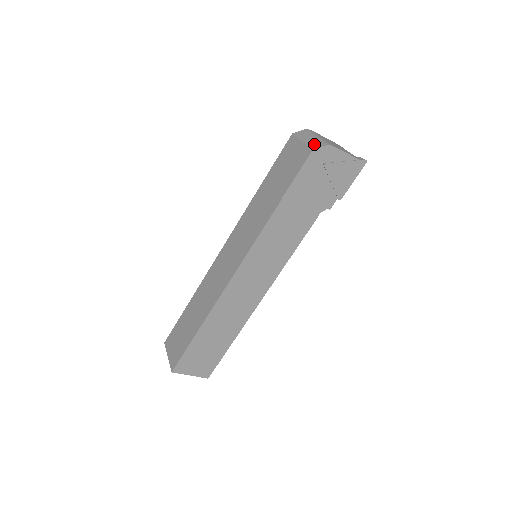
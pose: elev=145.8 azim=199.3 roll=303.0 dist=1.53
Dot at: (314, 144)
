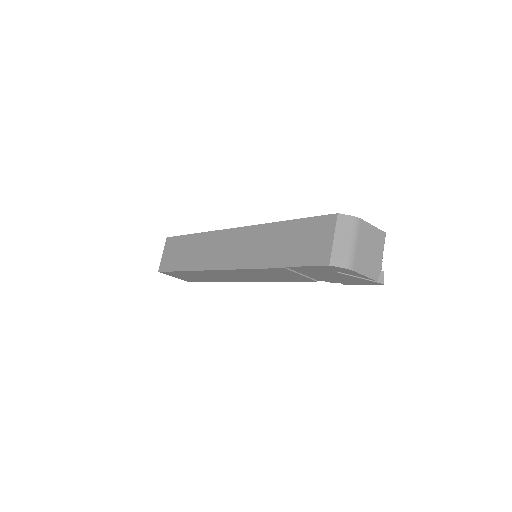
Dot at: (338, 256)
